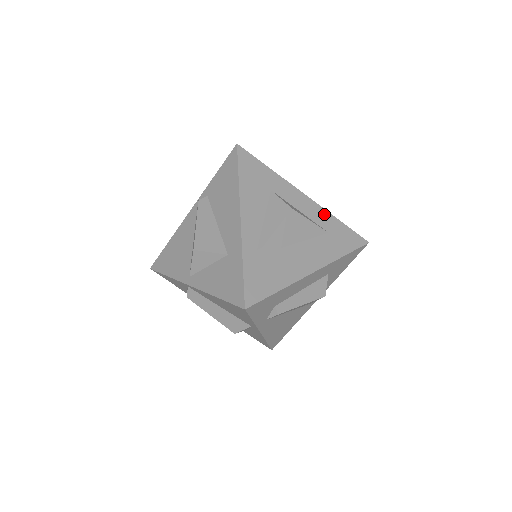
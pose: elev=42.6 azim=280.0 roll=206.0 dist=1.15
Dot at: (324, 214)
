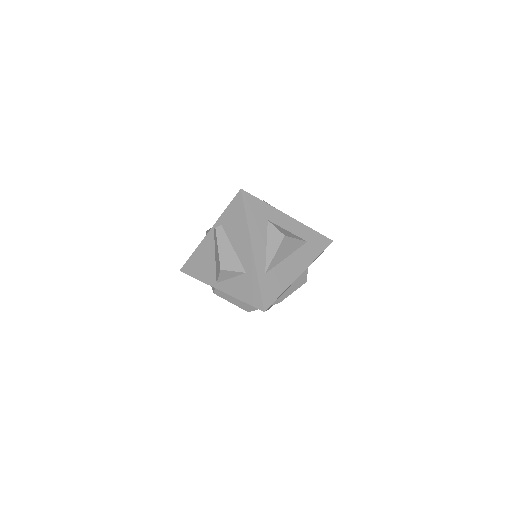
Dot at: (303, 228)
